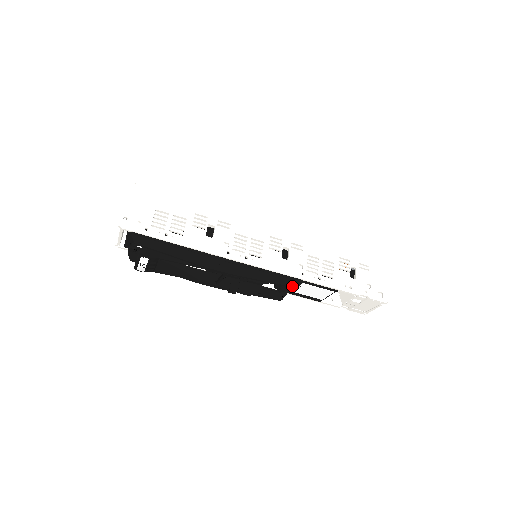
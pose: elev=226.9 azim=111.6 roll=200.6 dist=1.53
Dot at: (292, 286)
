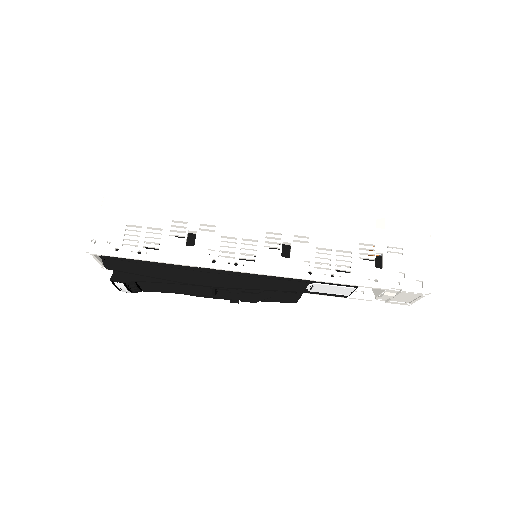
Dot at: (296, 290)
